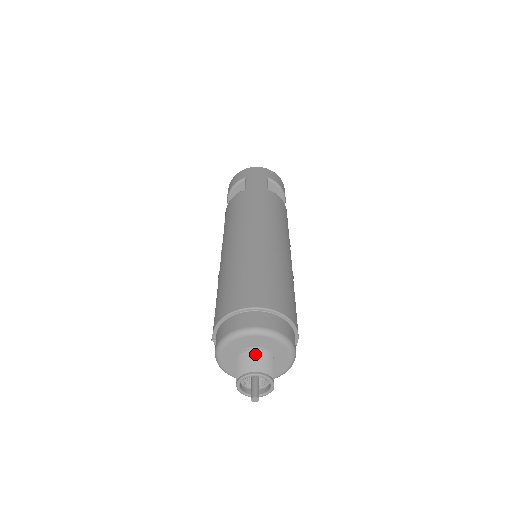
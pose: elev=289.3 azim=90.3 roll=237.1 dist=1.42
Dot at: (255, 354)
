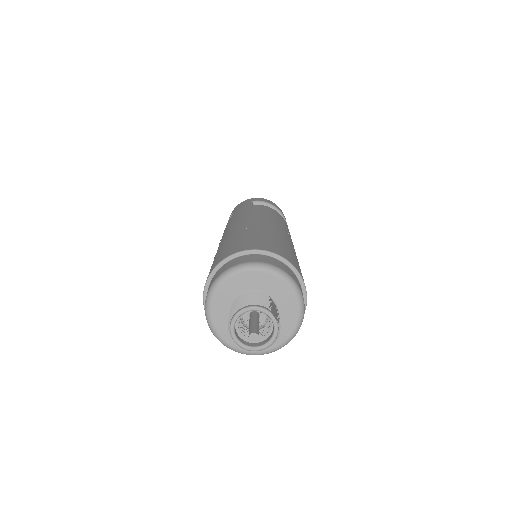
Dot at: (241, 298)
